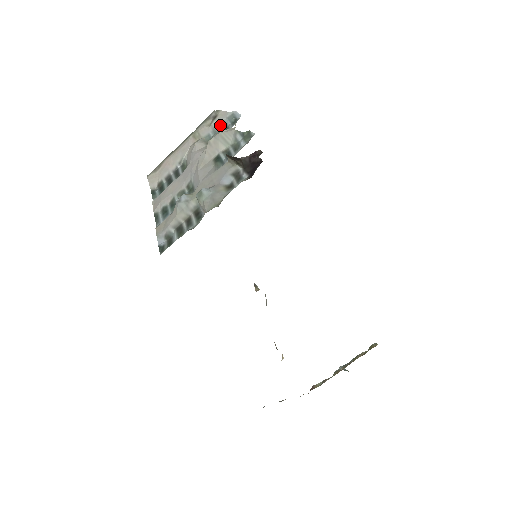
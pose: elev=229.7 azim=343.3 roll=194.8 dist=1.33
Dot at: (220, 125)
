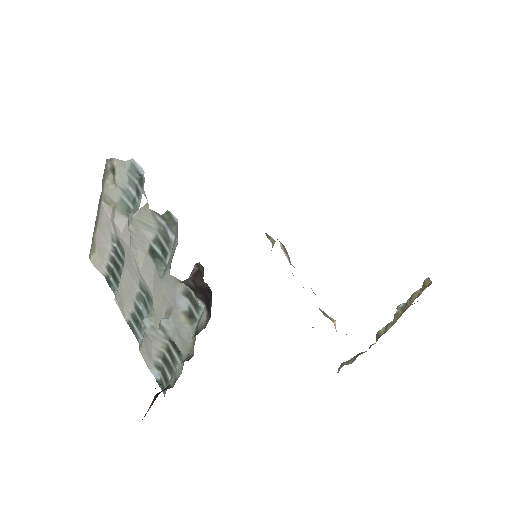
Dot at: (126, 182)
